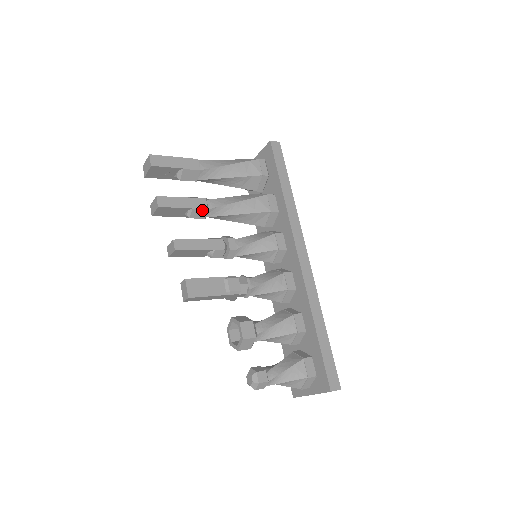
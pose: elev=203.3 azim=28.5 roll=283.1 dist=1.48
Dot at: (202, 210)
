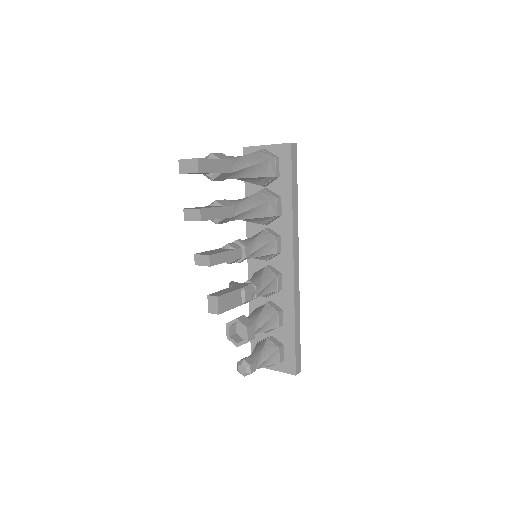
Dot at: (230, 218)
